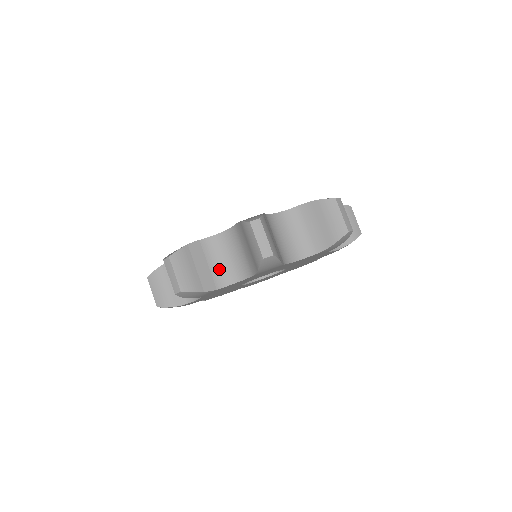
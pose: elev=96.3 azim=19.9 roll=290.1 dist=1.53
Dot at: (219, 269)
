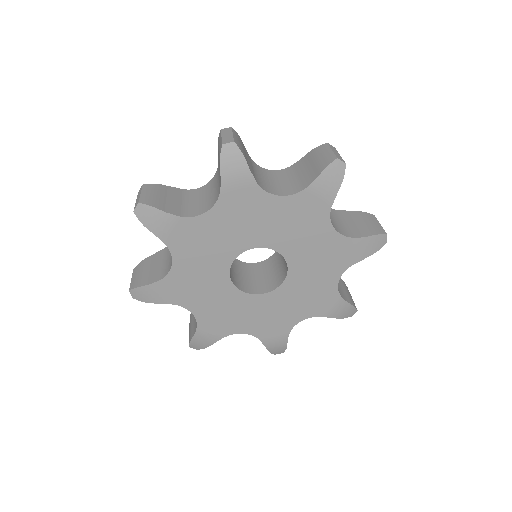
Dot at: (192, 206)
